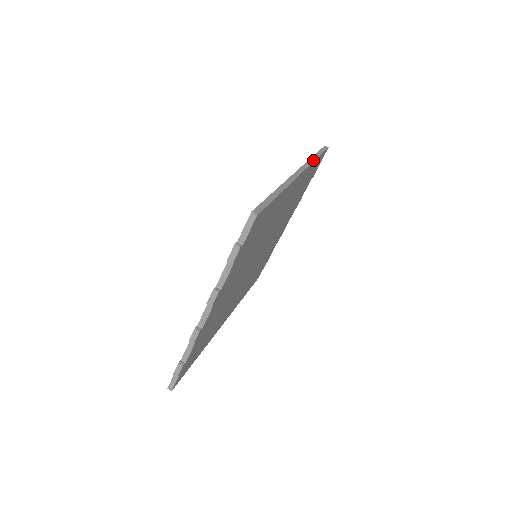
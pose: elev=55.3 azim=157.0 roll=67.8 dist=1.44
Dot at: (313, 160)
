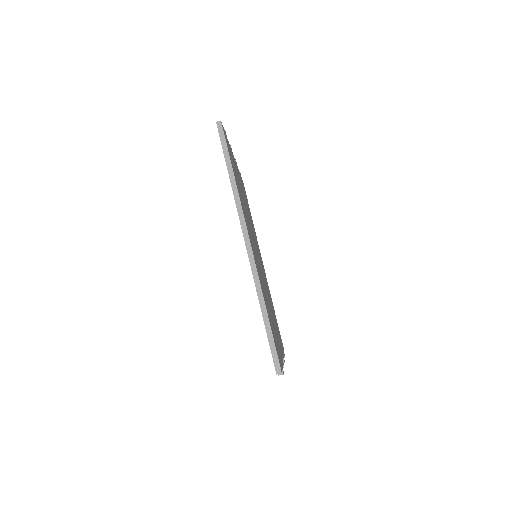
Dot at: (236, 191)
